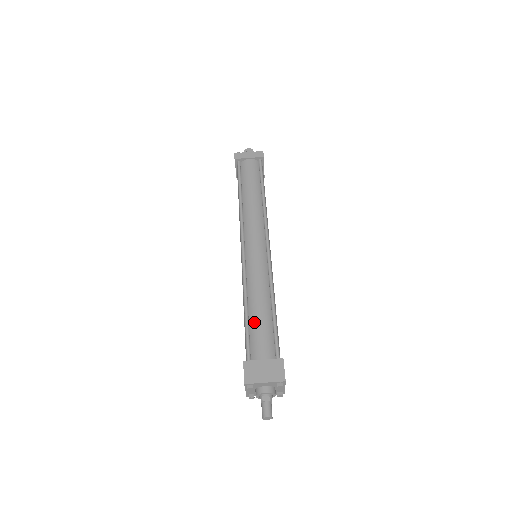
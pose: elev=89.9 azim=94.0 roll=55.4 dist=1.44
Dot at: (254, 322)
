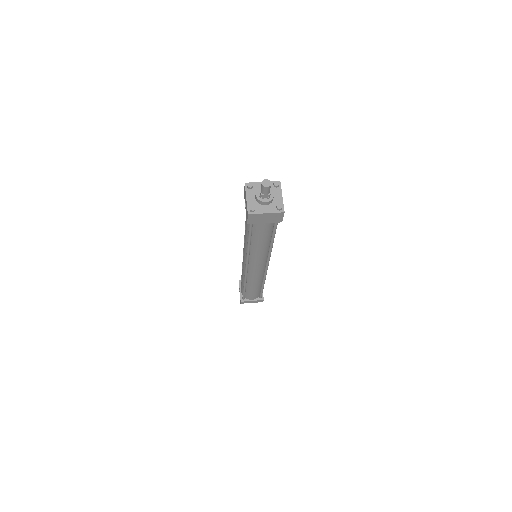
Dot at: occluded
